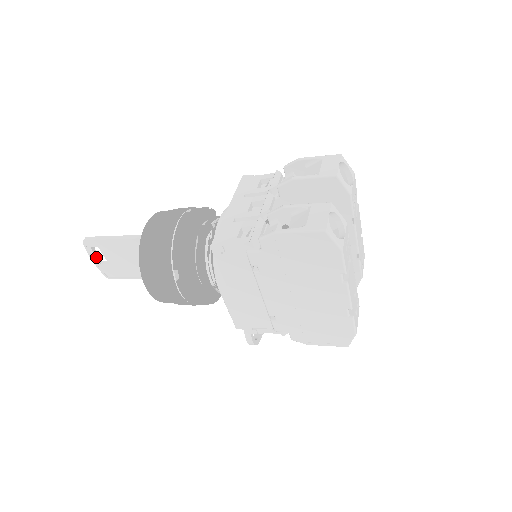
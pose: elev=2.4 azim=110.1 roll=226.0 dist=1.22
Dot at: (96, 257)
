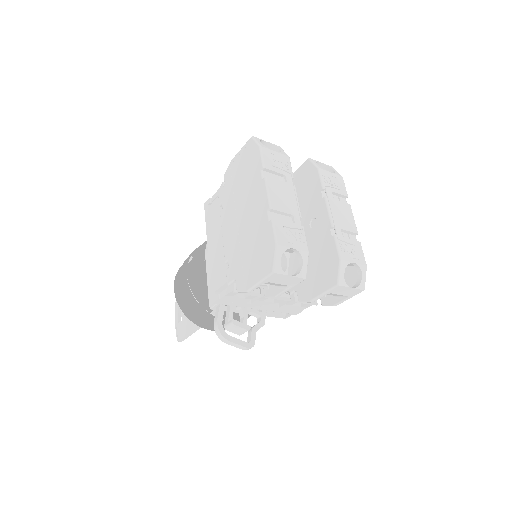
Dot at: (178, 317)
